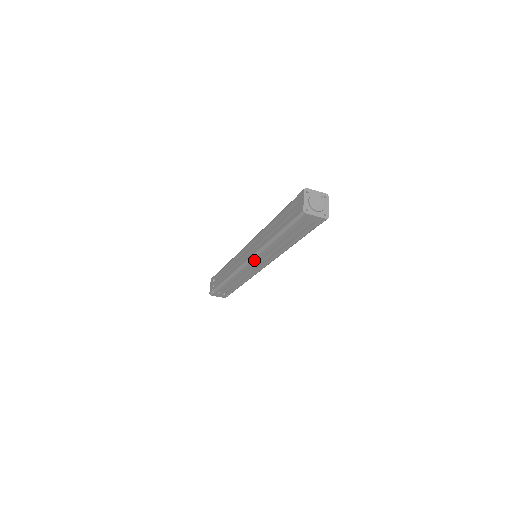
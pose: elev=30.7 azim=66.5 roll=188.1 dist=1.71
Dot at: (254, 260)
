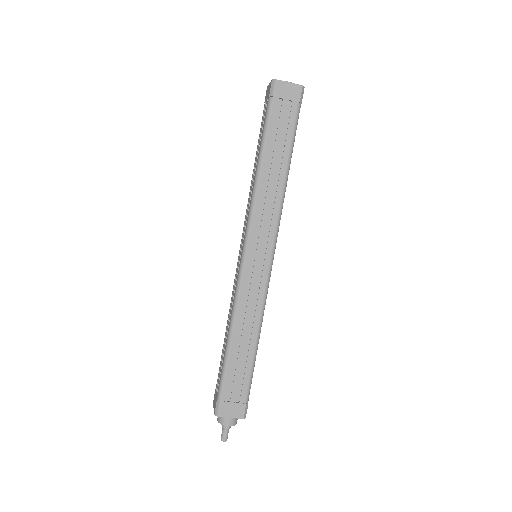
Dot at: (251, 237)
